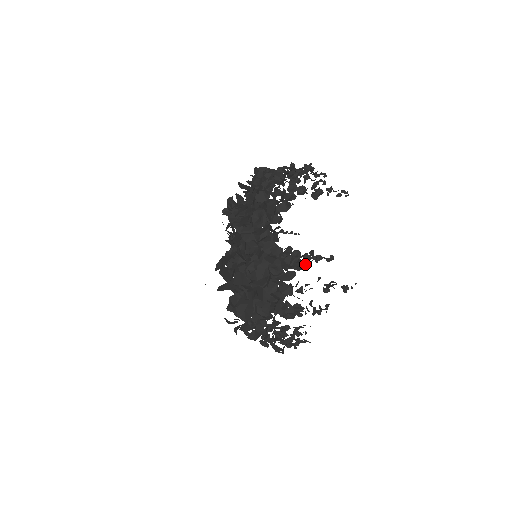
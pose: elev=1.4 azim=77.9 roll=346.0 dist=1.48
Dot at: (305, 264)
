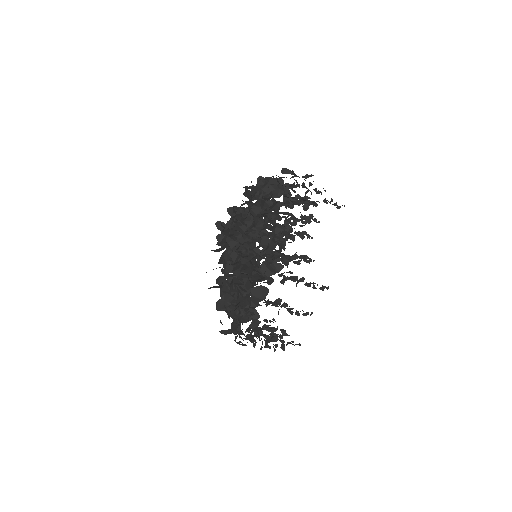
Dot at: occluded
